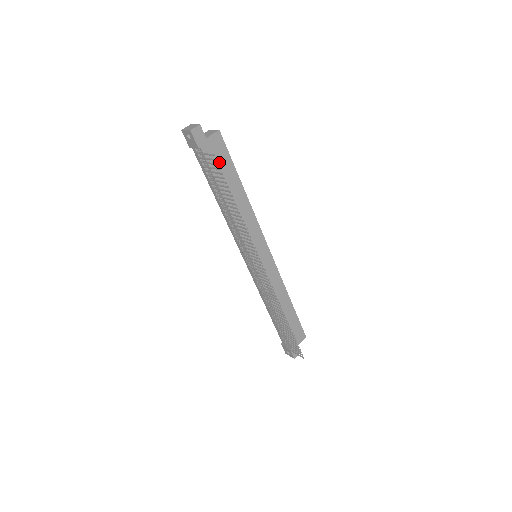
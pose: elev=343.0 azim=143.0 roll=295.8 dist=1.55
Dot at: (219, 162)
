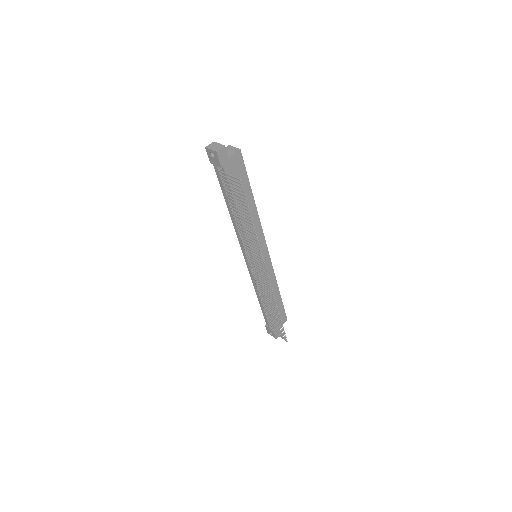
Dot at: occluded
